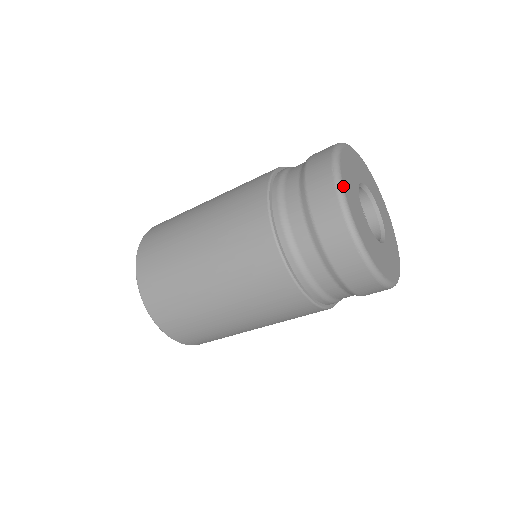
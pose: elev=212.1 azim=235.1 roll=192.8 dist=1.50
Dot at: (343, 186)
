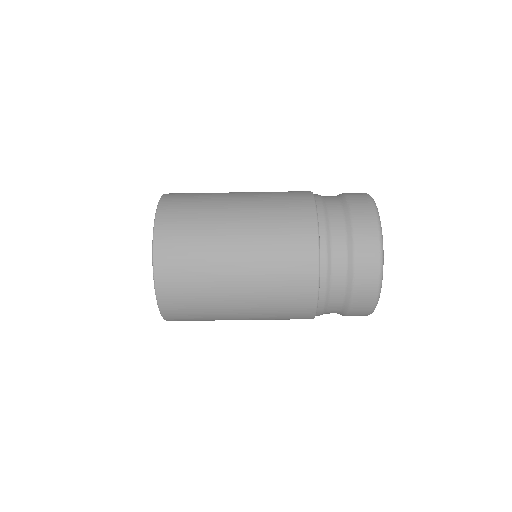
Dot at: occluded
